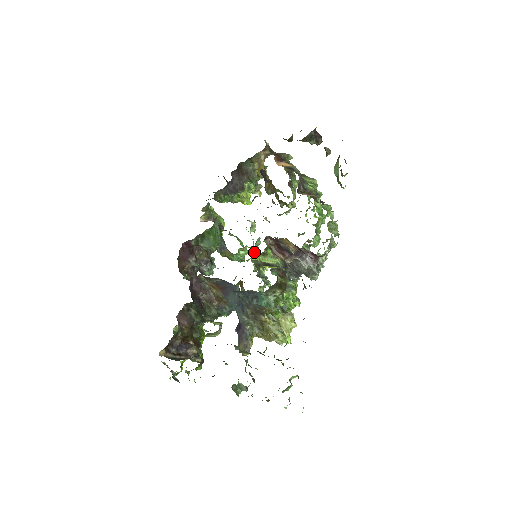
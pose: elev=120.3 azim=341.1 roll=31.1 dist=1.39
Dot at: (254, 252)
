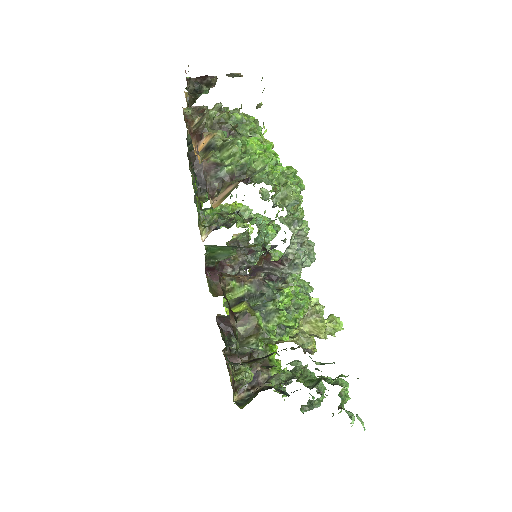
Dot at: (261, 241)
